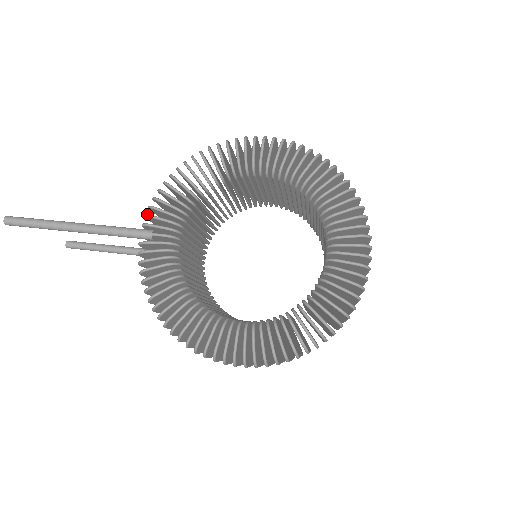
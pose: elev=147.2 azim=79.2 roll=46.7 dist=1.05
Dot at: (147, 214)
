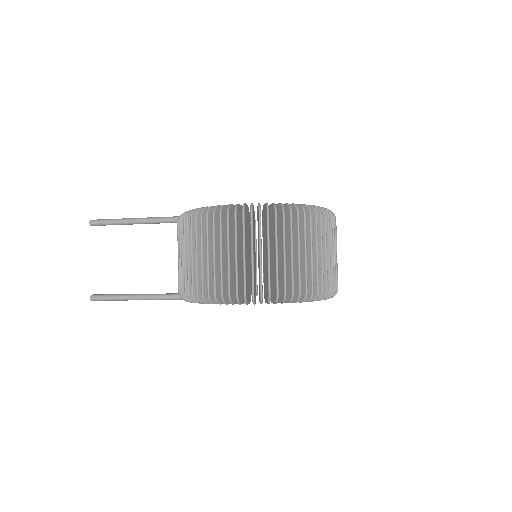
Dot at: occluded
